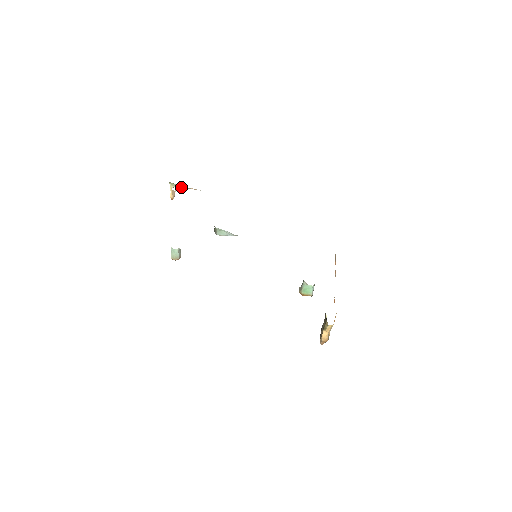
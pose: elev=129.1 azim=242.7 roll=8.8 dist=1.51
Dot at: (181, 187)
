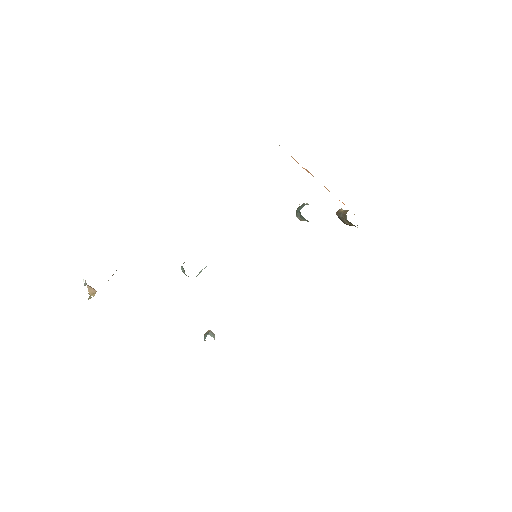
Dot at: occluded
